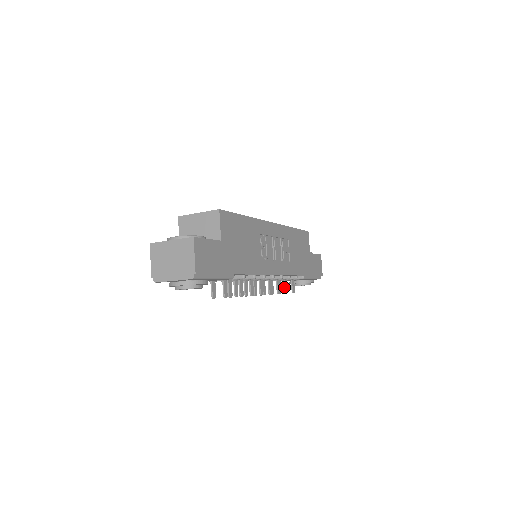
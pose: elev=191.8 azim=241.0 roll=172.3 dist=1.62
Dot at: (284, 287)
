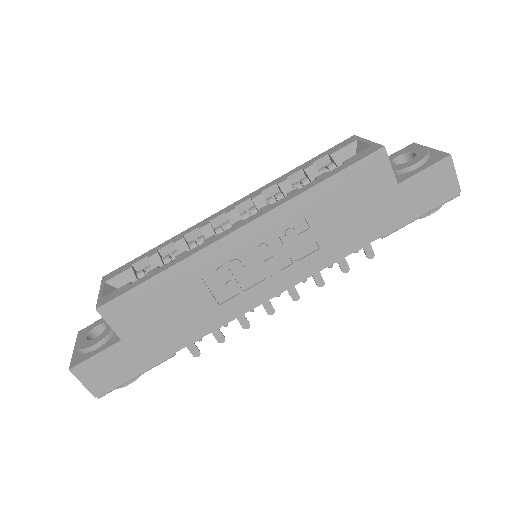
Dot at: (339, 266)
